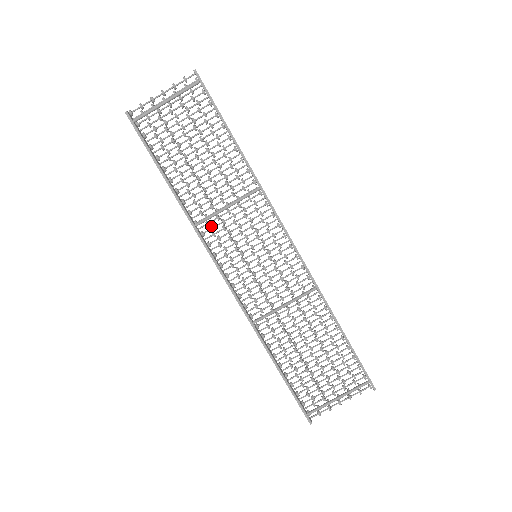
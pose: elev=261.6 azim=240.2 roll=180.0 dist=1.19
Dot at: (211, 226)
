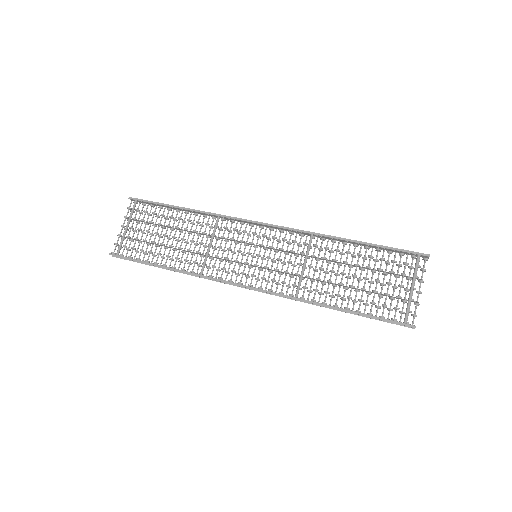
Dot at: occluded
